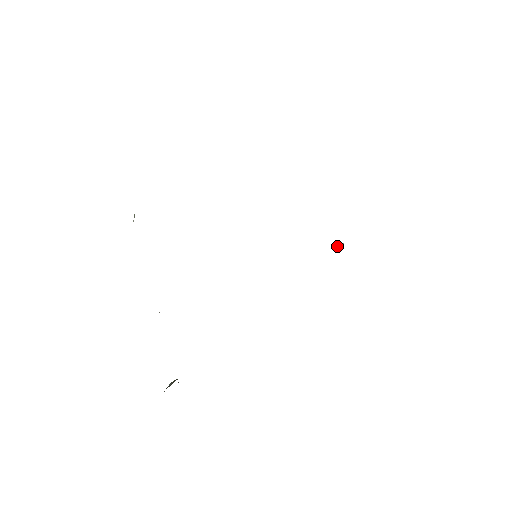
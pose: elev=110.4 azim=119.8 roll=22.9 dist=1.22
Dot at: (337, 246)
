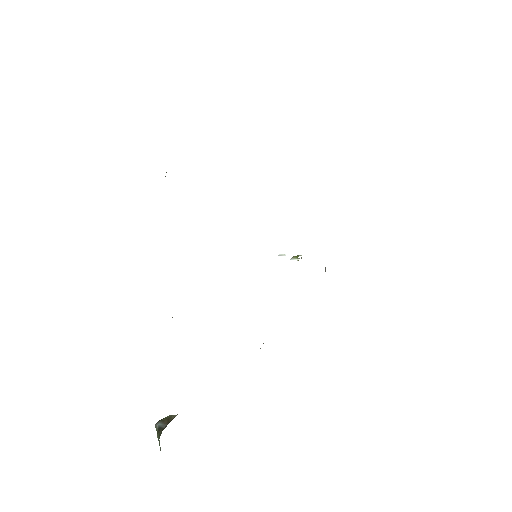
Dot at: (294, 257)
